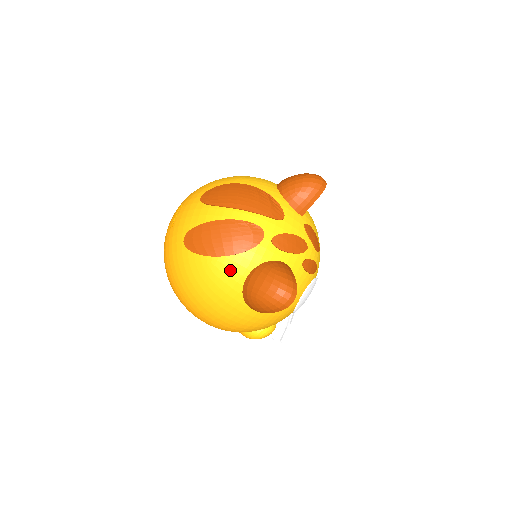
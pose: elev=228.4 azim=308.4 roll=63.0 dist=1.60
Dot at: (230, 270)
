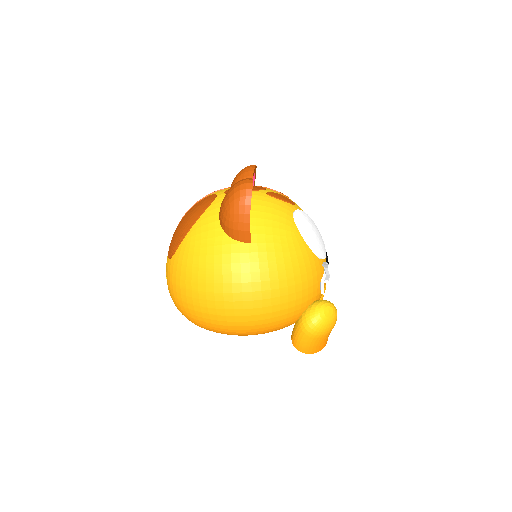
Dot at: (203, 227)
